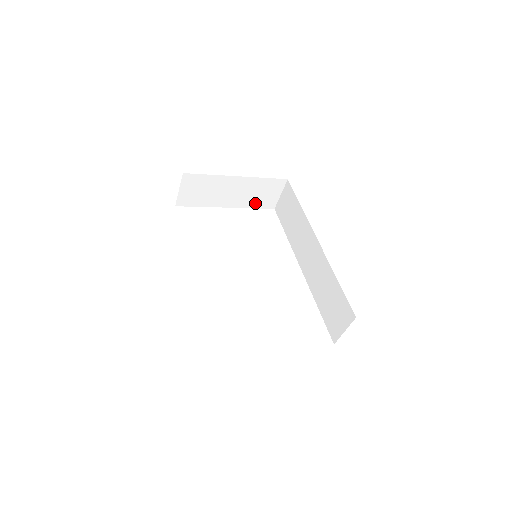
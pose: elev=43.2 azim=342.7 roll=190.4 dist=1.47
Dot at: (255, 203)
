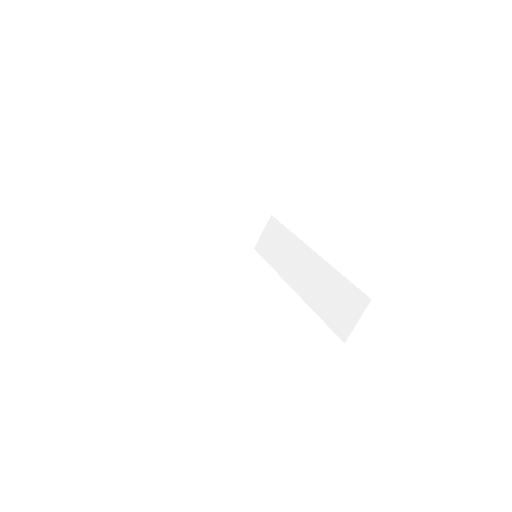
Dot at: (238, 237)
